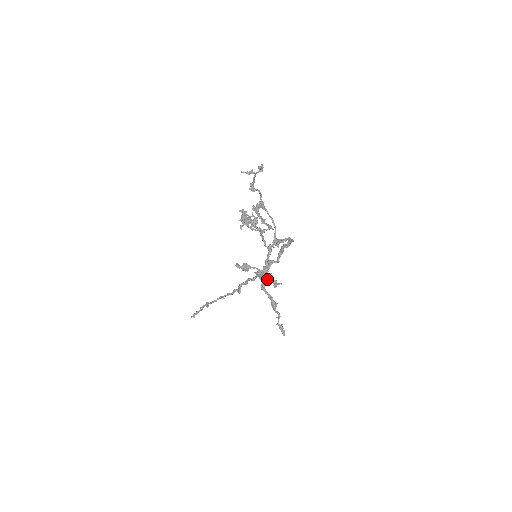
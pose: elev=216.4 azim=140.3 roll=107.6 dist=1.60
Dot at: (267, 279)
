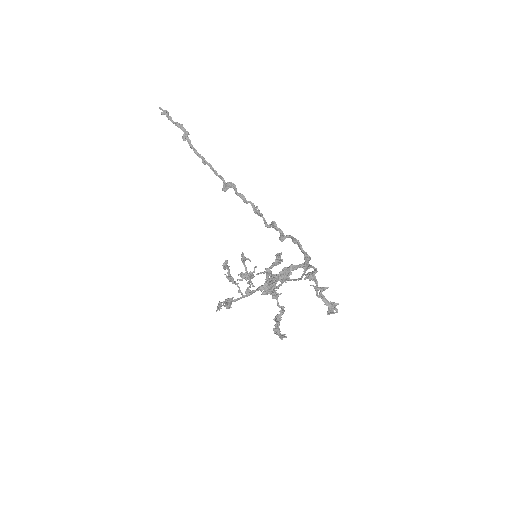
Dot at: (245, 277)
